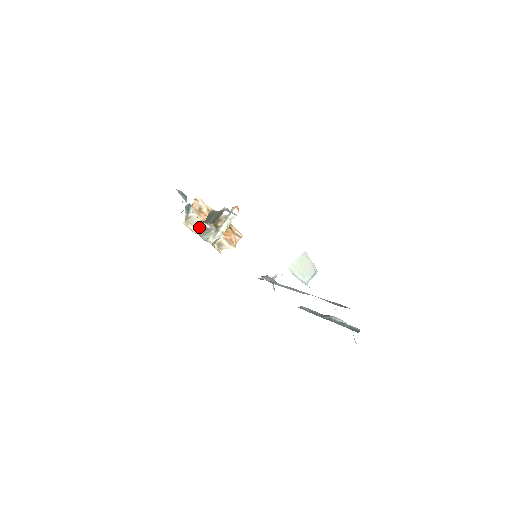
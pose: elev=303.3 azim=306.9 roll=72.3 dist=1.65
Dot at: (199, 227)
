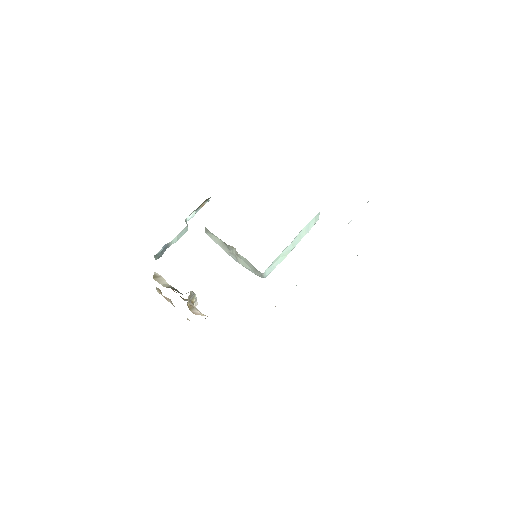
Dot at: (168, 287)
